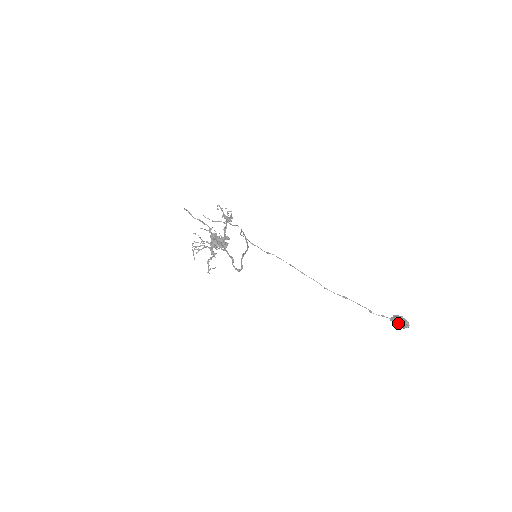
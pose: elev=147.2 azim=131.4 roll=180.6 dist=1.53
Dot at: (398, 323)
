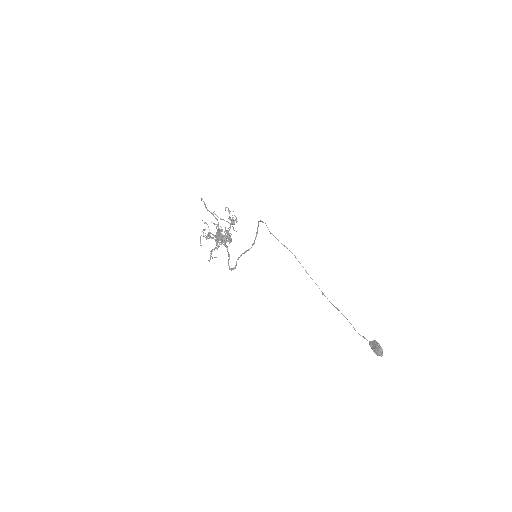
Dot at: (374, 349)
